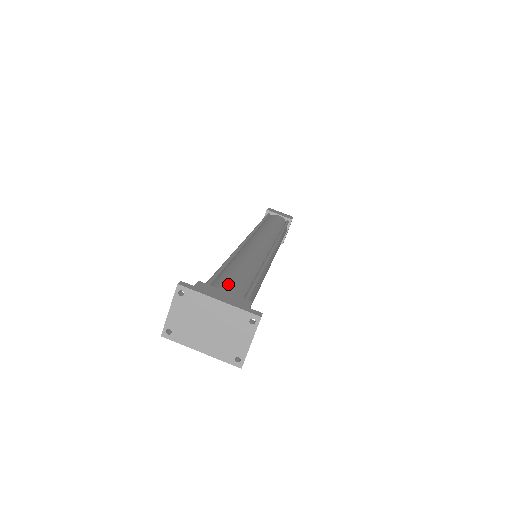
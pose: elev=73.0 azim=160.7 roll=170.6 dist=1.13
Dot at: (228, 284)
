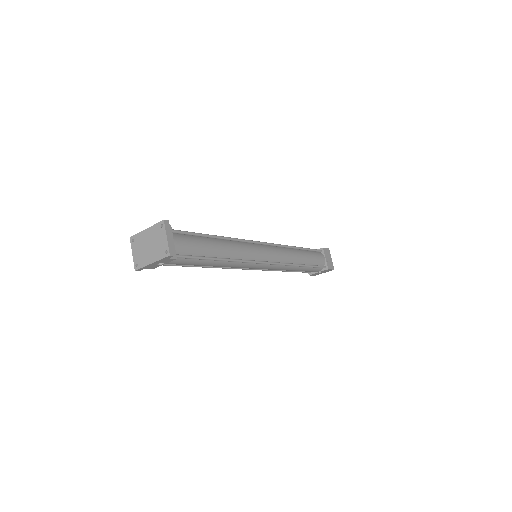
Dot at: occluded
